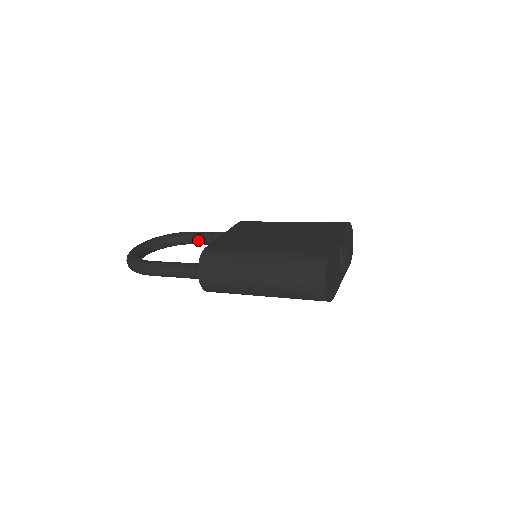
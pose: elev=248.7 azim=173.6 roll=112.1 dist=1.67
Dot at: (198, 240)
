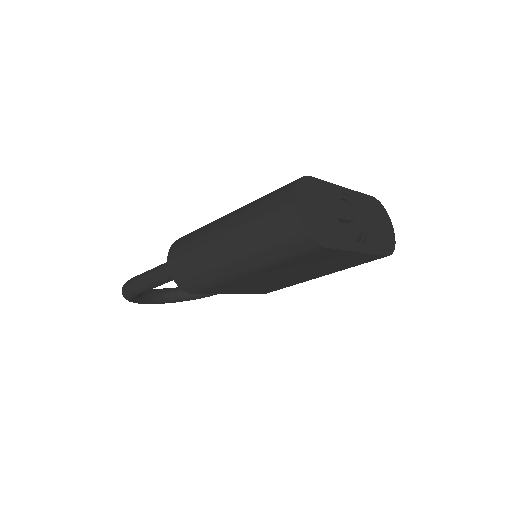
Dot at: occluded
